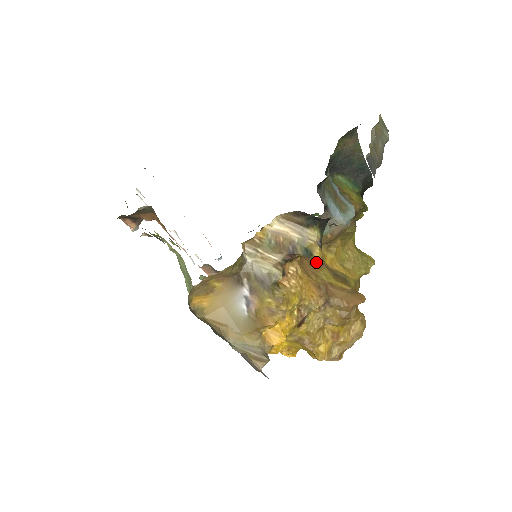
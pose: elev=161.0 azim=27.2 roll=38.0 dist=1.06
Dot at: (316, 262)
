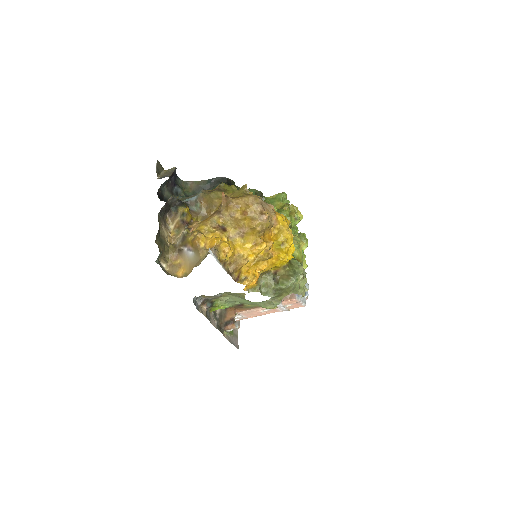
Dot at: occluded
